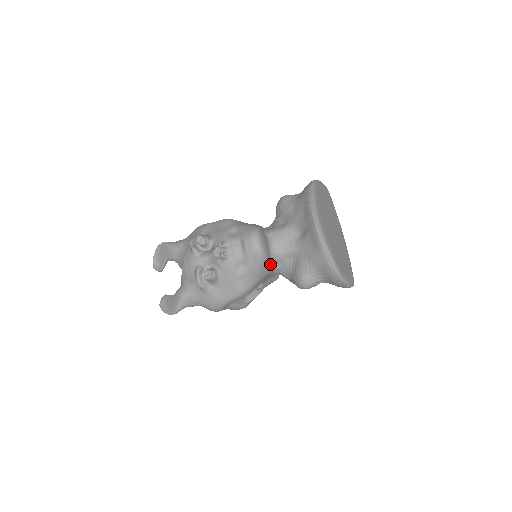
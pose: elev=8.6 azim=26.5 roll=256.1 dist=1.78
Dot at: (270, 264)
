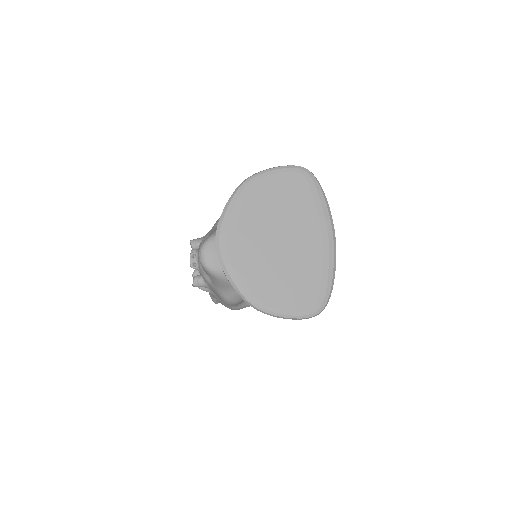
Dot at: occluded
